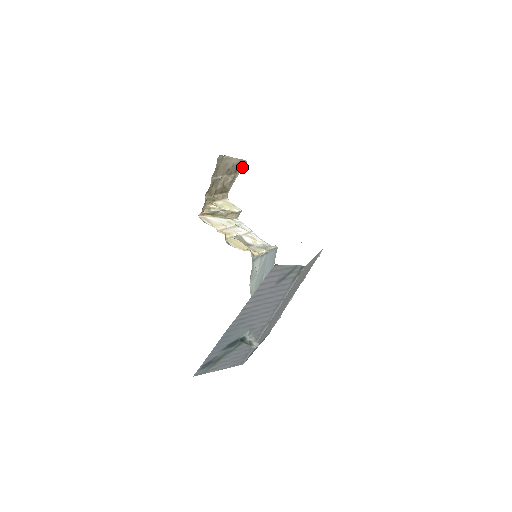
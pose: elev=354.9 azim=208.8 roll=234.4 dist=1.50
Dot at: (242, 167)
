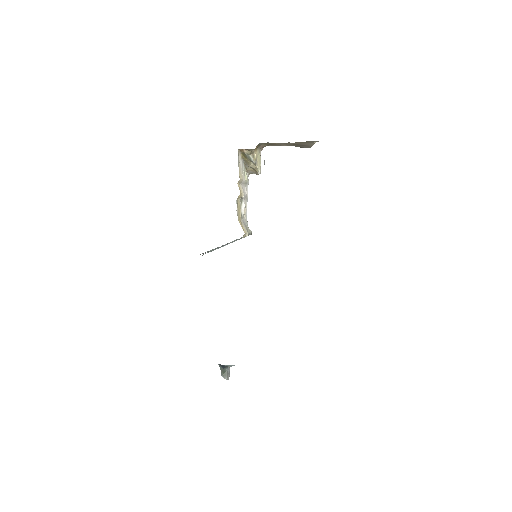
Dot at: (302, 147)
